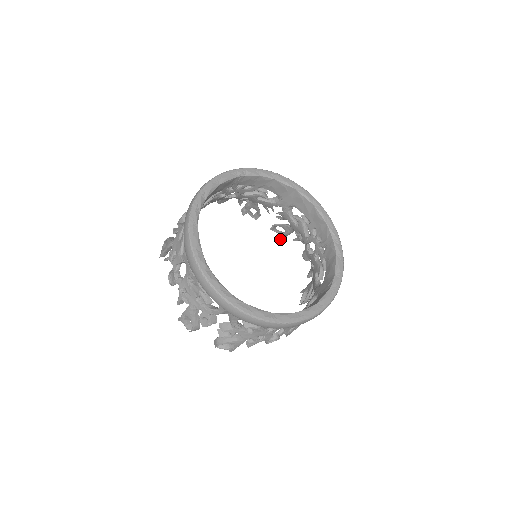
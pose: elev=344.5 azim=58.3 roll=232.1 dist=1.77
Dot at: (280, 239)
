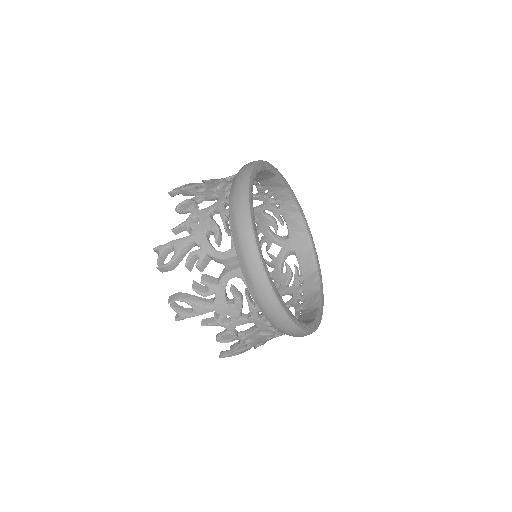
Dot at: occluded
